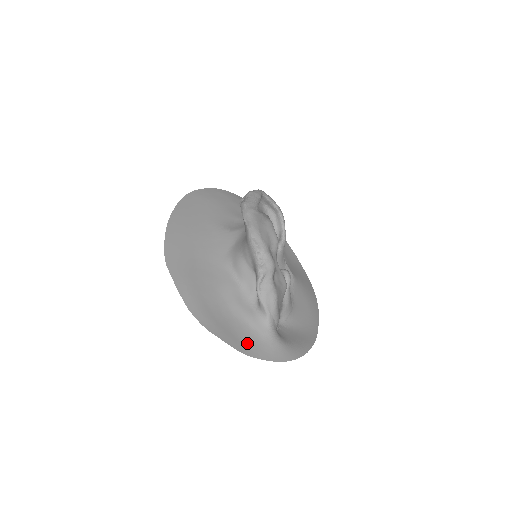
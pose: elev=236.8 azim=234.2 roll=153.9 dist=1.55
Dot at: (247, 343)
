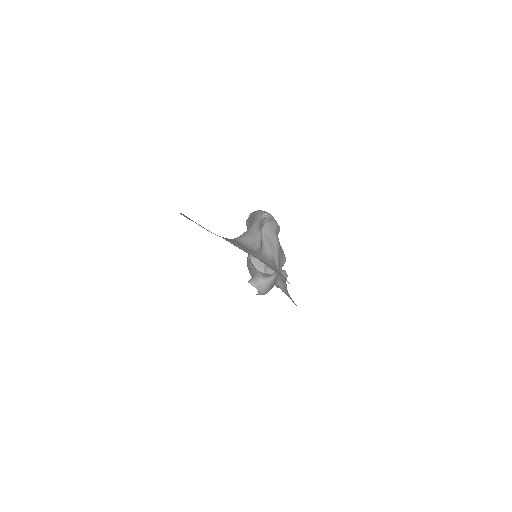
Dot at: occluded
